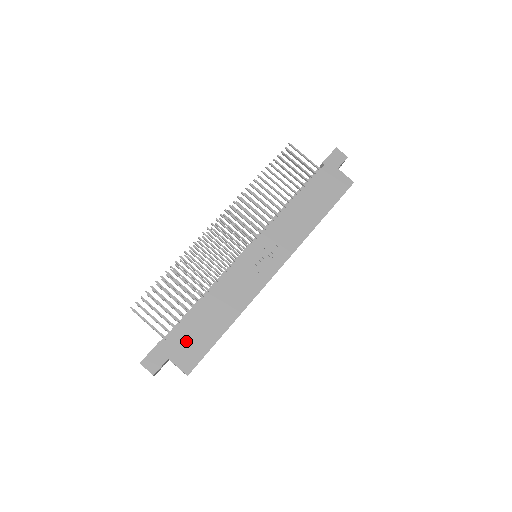
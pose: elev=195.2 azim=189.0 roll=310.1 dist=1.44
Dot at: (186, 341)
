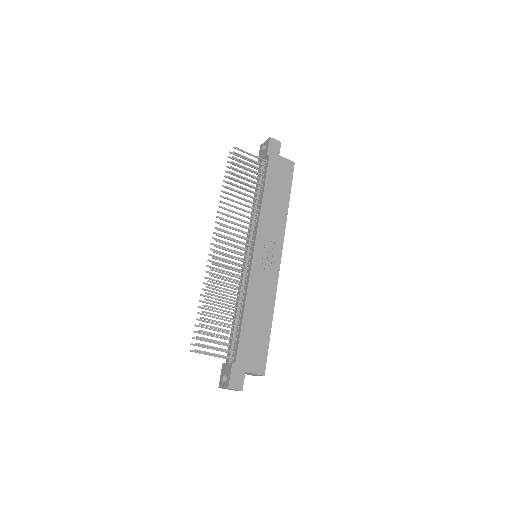
Dot at: (250, 351)
